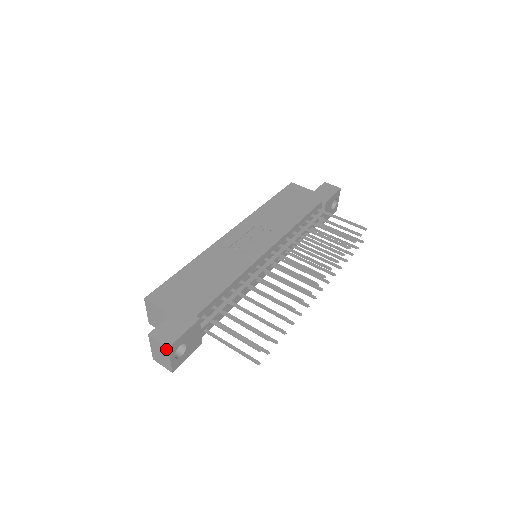
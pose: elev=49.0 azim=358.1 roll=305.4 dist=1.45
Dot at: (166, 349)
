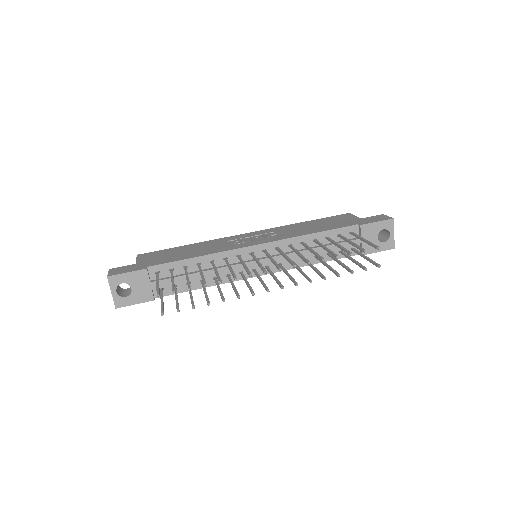
Dot at: (108, 279)
